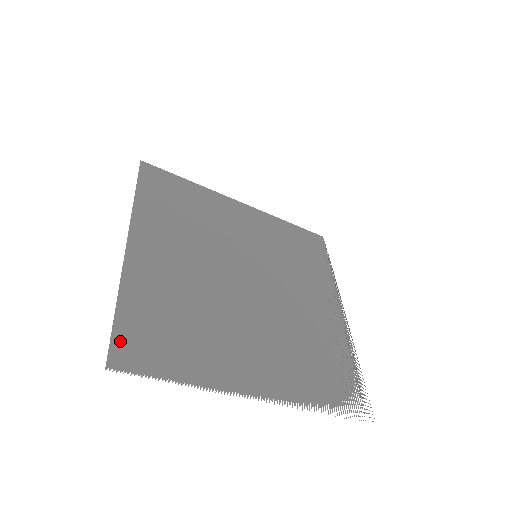
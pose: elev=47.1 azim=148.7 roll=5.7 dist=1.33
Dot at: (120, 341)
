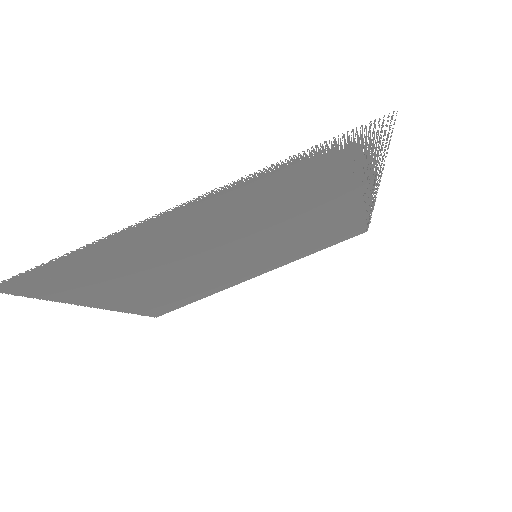
Dot at: (25, 290)
